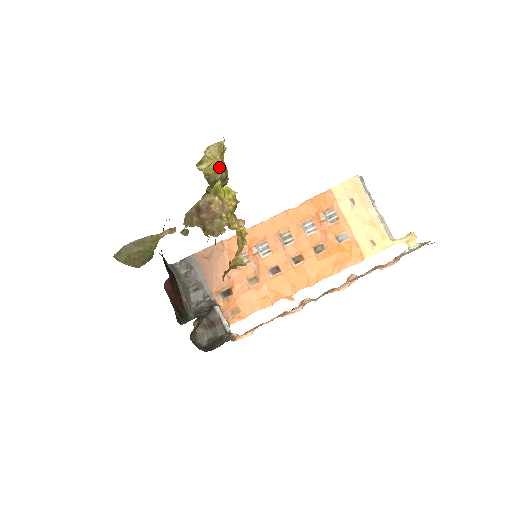
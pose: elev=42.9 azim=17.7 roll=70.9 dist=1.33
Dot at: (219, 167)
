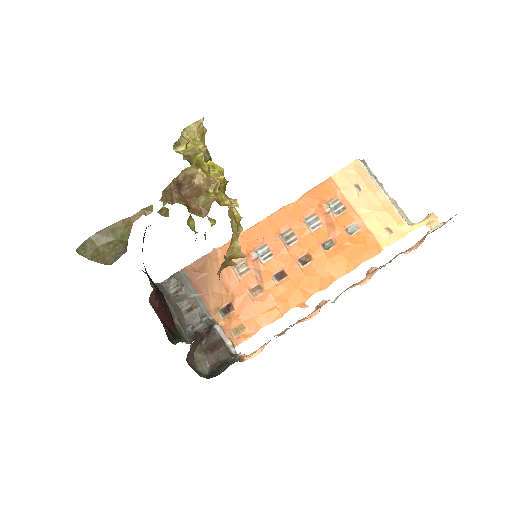
Dot at: (200, 148)
